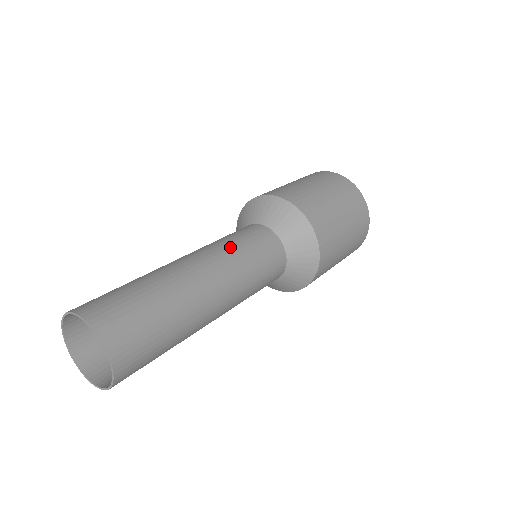
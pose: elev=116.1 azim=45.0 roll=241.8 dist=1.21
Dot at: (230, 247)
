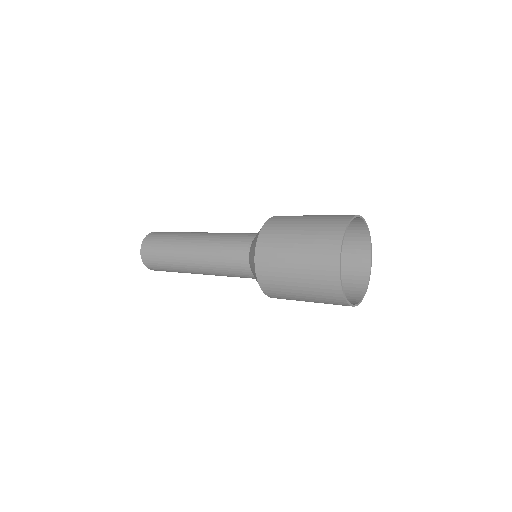
Dot at: (215, 264)
